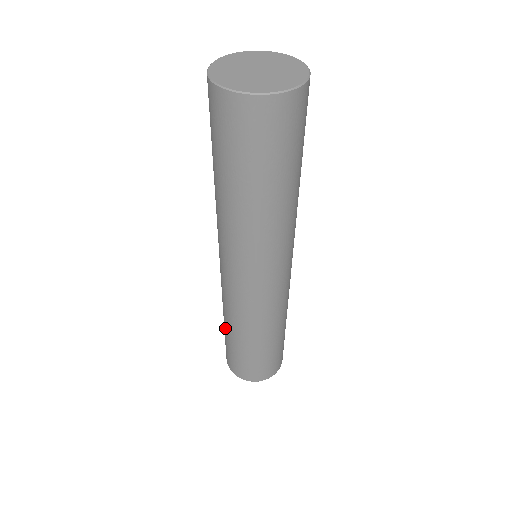
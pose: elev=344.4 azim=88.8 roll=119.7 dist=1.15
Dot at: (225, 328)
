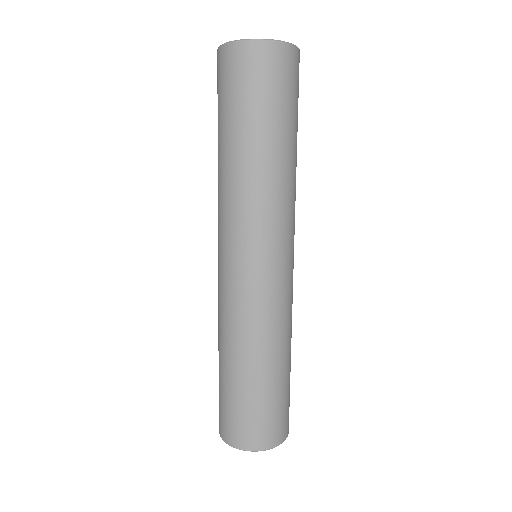
Dot at: (221, 364)
